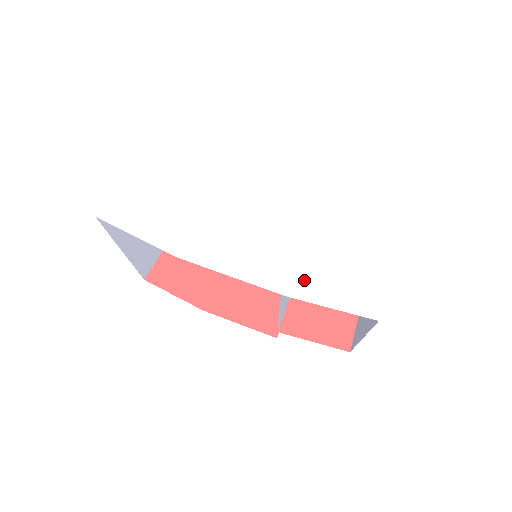
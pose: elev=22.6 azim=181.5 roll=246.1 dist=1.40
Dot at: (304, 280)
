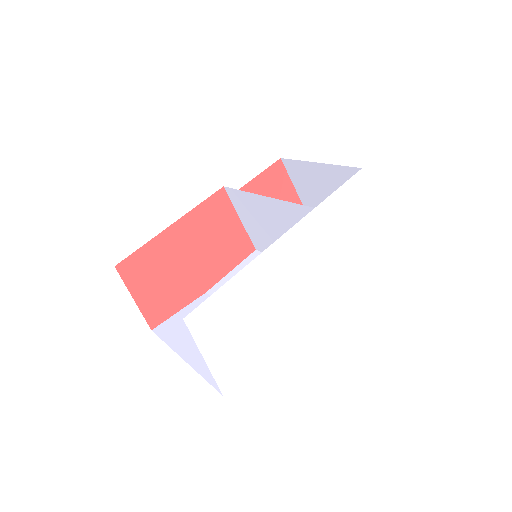
Dot at: (348, 266)
